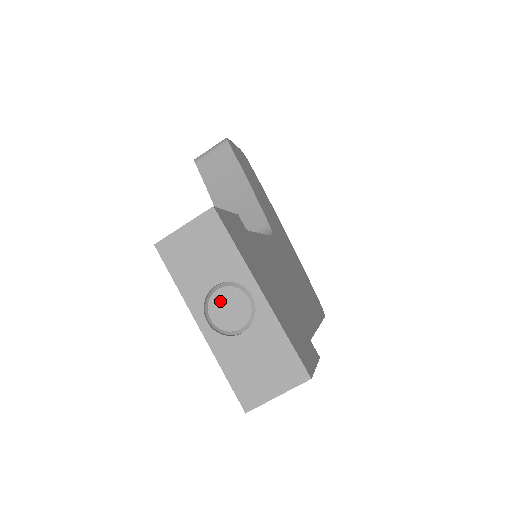
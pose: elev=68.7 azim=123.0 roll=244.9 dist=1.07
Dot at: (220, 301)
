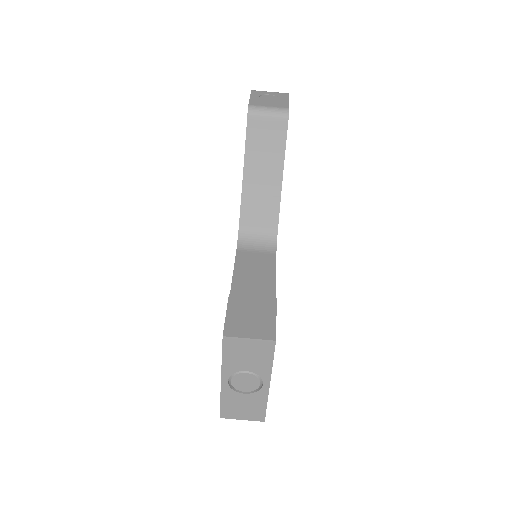
Dot at: (243, 378)
